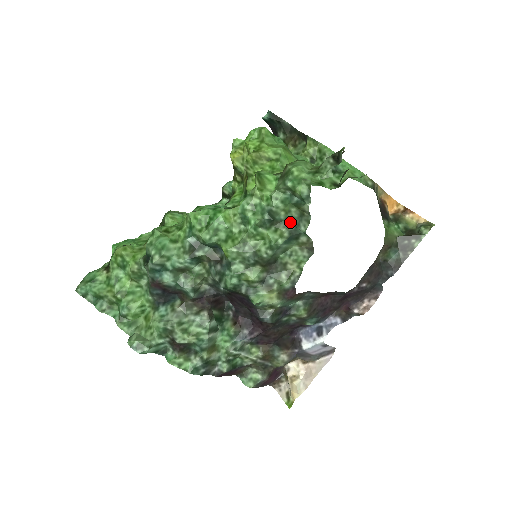
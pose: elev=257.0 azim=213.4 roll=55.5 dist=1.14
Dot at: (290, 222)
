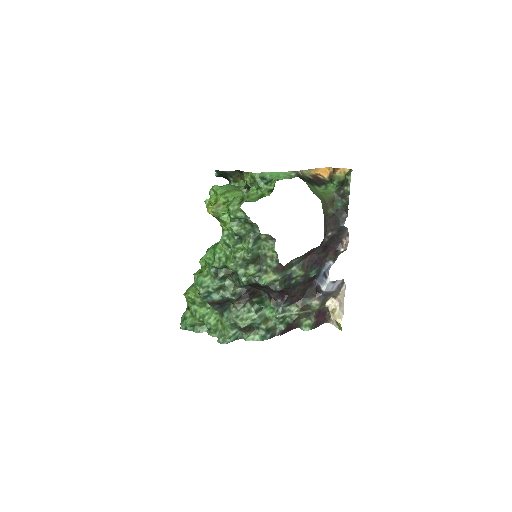
Dot at: (250, 233)
